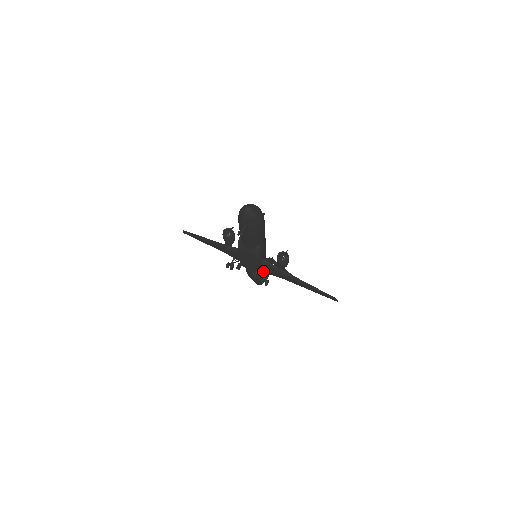
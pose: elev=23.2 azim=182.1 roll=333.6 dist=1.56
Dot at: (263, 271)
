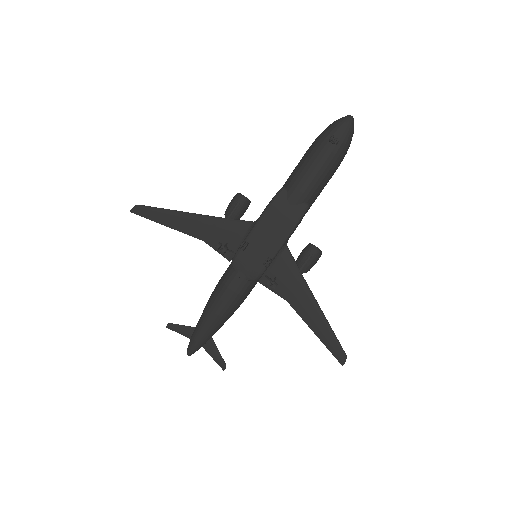
Dot at: (266, 274)
